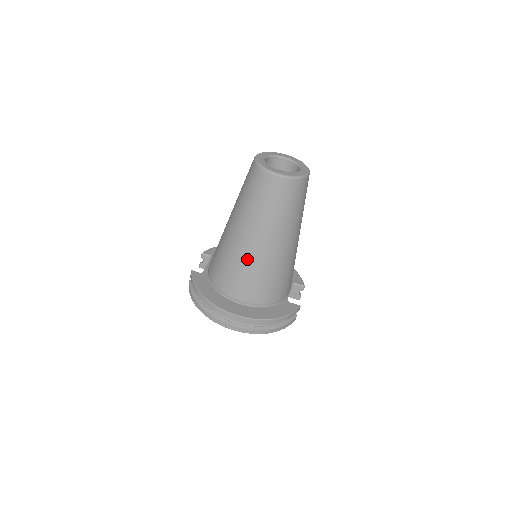
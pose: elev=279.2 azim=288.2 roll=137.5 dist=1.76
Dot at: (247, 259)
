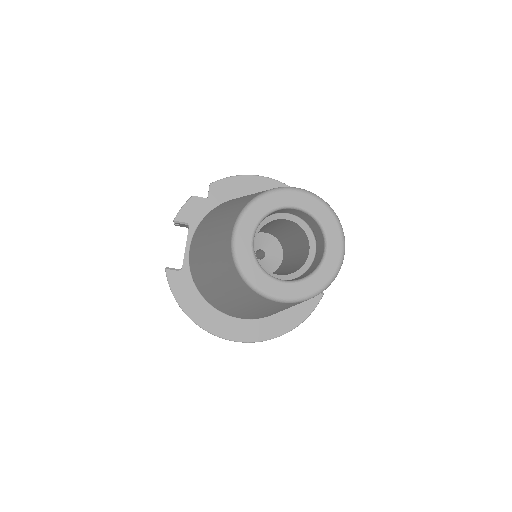
Dot at: (243, 313)
